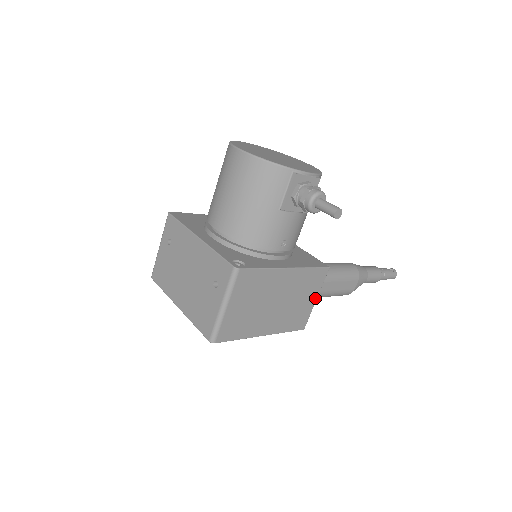
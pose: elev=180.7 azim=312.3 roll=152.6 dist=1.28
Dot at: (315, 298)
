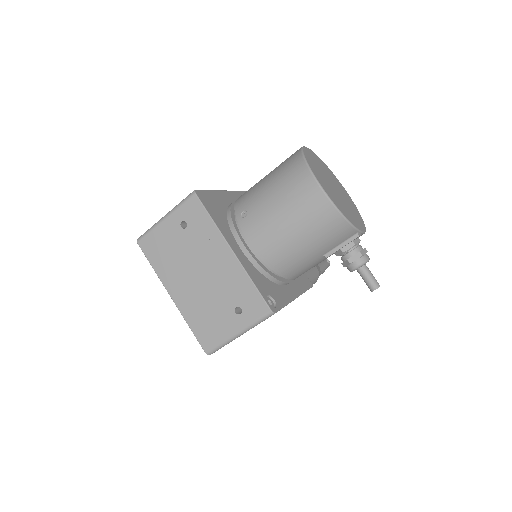
Dot at: occluded
